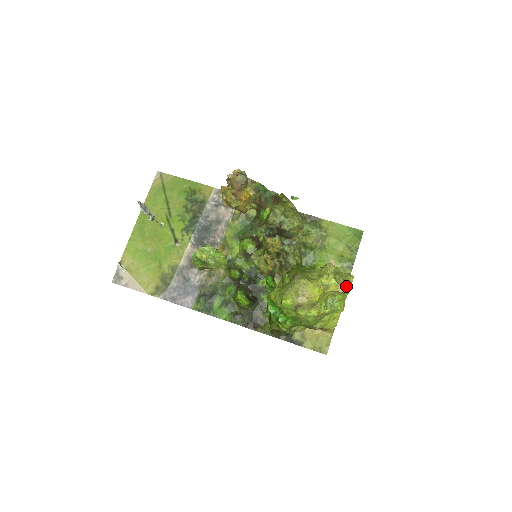
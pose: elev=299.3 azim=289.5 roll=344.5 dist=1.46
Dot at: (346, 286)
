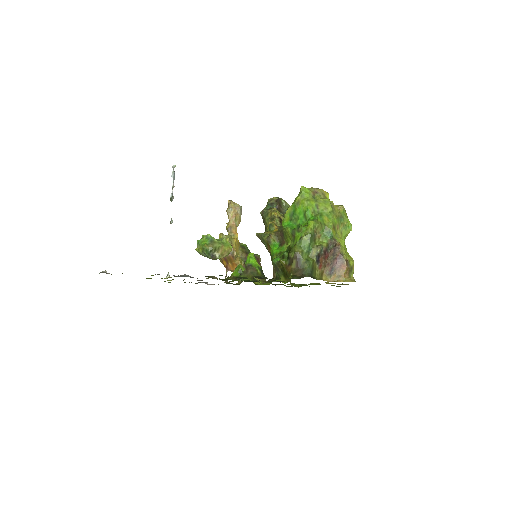
Dot at: occluded
